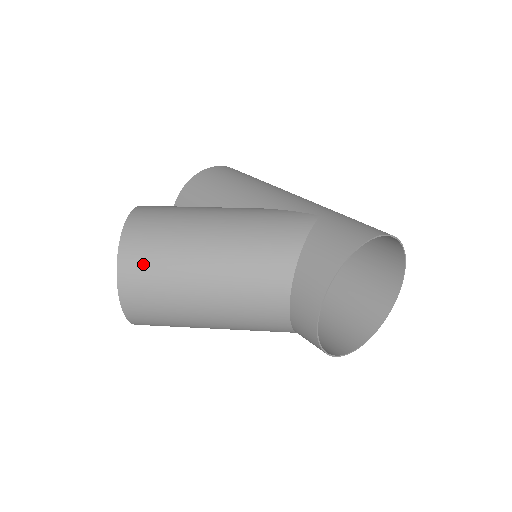
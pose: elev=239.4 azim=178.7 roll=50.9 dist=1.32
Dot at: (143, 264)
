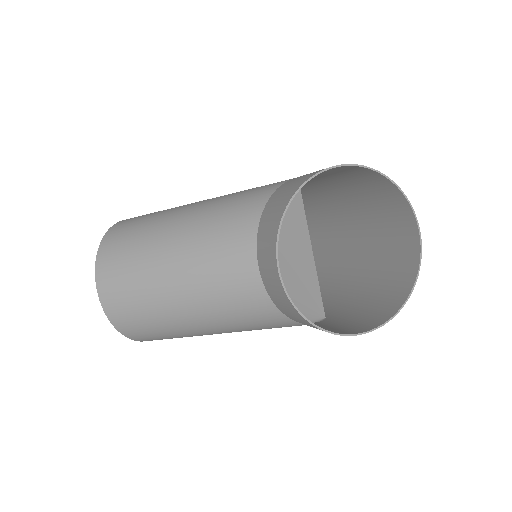
Dot at: (118, 252)
